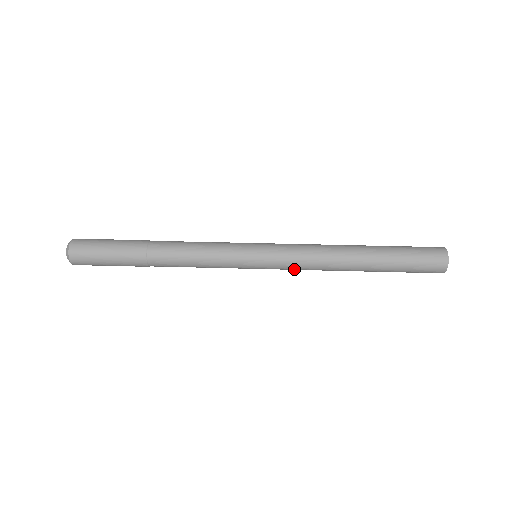
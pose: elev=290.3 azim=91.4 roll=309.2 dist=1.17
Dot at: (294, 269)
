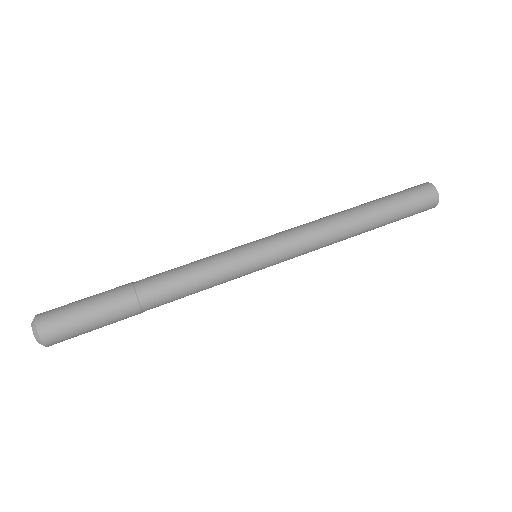
Dot at: (300, 245)
